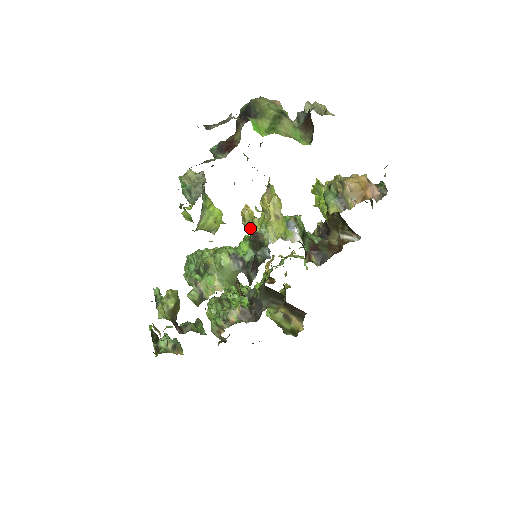
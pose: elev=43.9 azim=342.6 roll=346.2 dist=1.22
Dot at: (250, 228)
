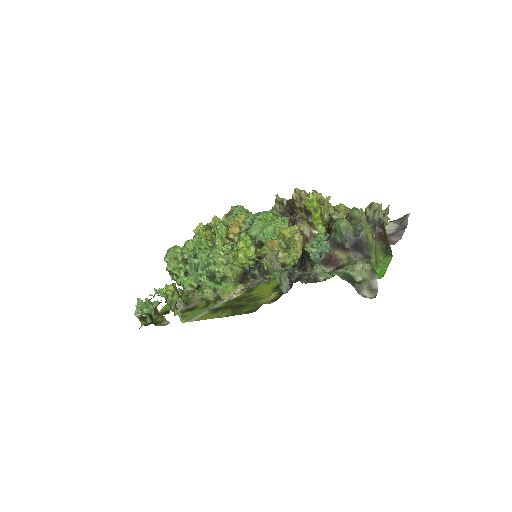
Dot at: (282, 263)
